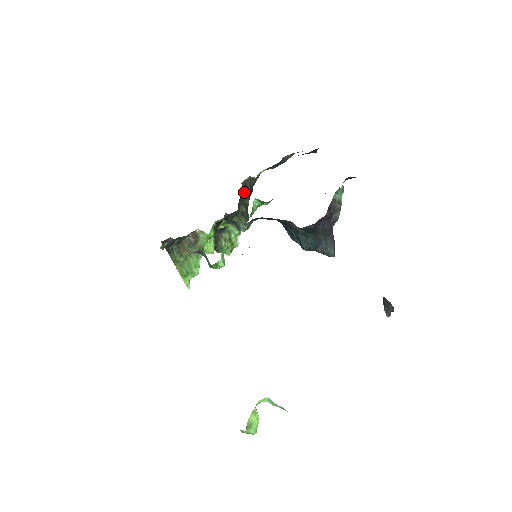
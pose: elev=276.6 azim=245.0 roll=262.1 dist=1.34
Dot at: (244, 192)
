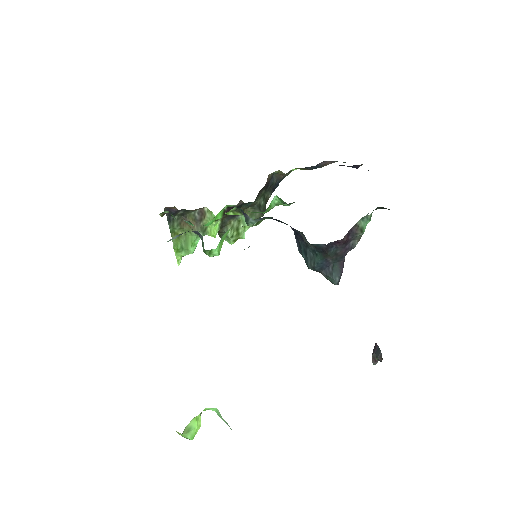
Dot at: (268, 184)
